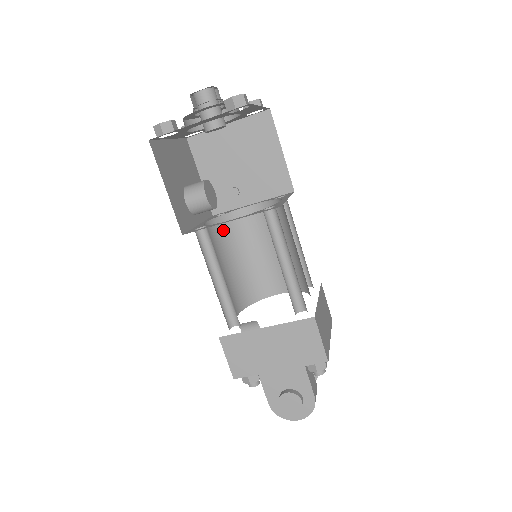
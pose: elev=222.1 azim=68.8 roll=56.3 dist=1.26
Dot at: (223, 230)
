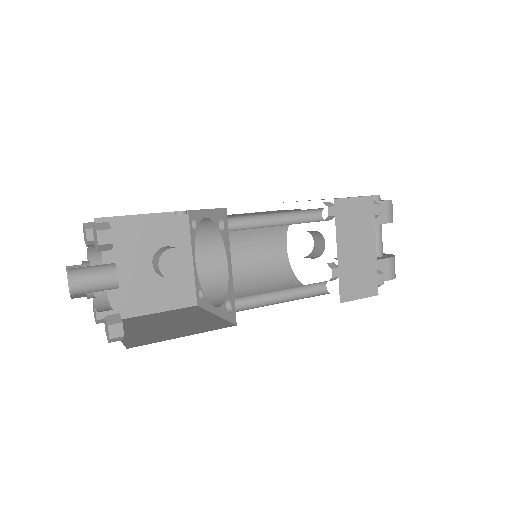
Dot at: (210, 234)
